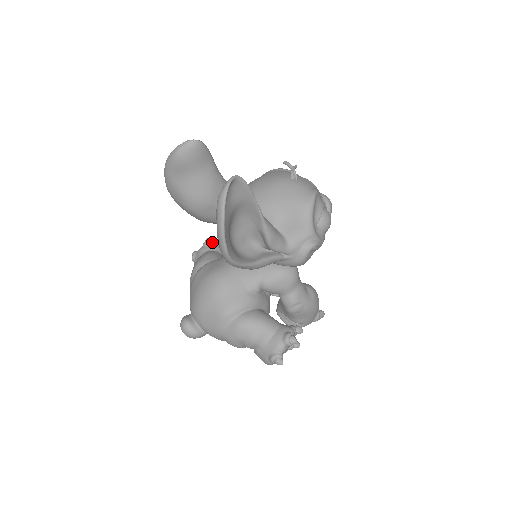
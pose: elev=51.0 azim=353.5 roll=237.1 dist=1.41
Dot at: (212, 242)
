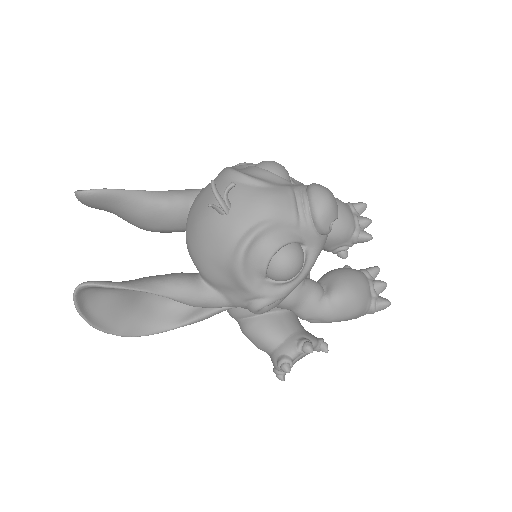
Dot at: occluded
